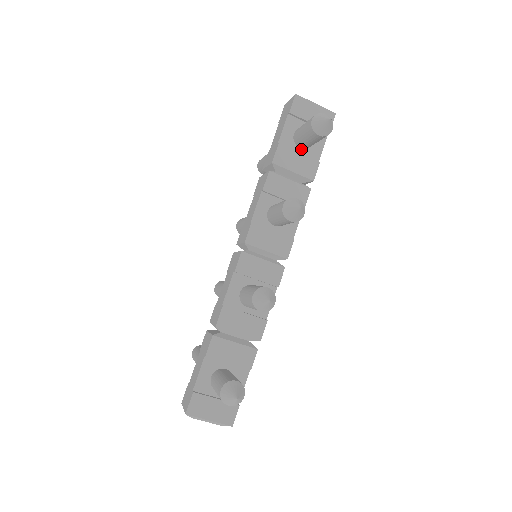
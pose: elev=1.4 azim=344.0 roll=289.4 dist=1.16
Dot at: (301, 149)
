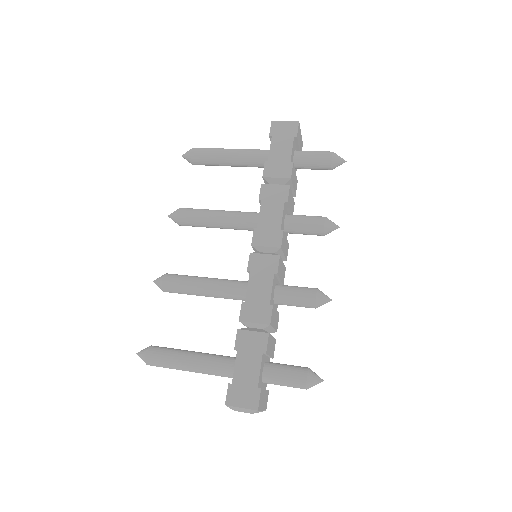
Dot at: occluded
